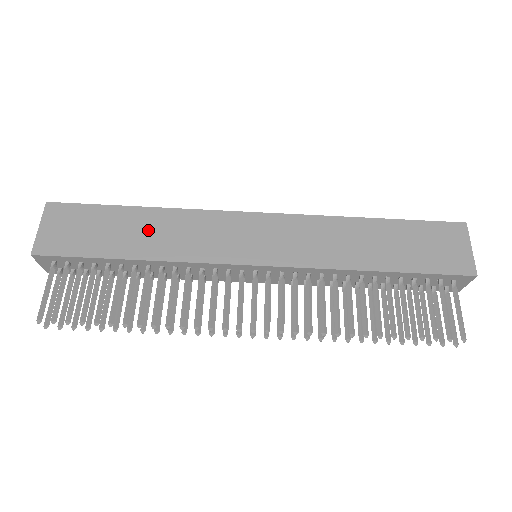
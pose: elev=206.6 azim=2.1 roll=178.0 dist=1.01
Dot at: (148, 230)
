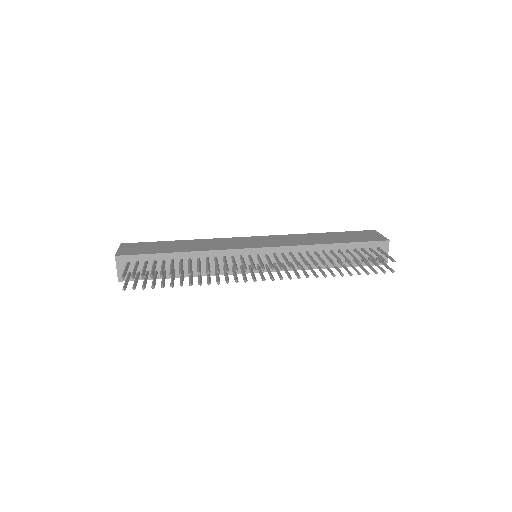
Dot at: (187, 245)
